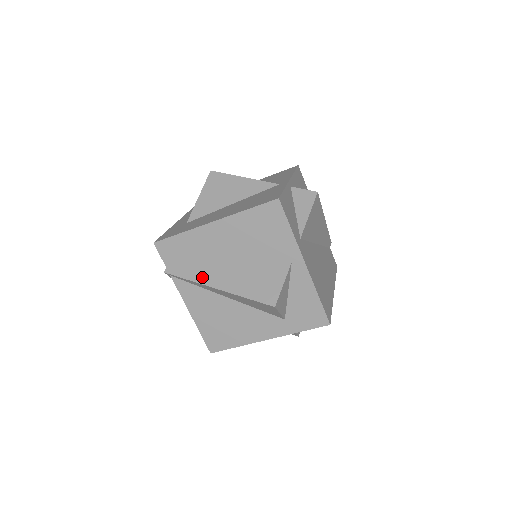
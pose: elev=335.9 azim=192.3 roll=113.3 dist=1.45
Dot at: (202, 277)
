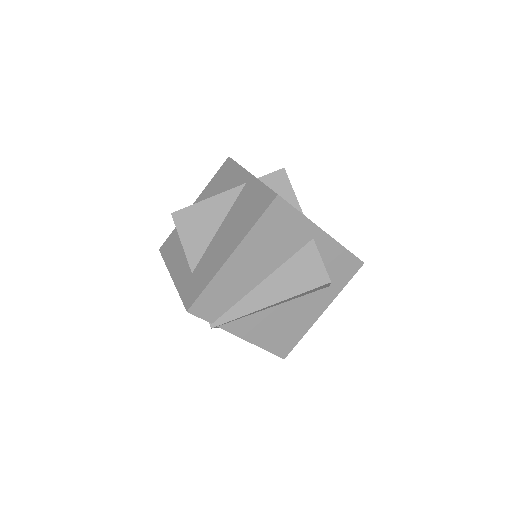
Dot at: (249, 306)
